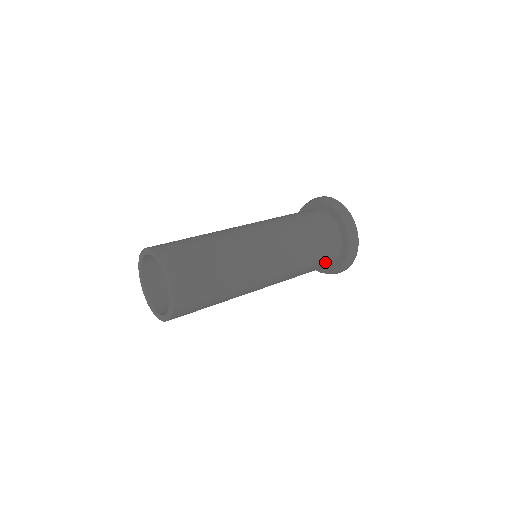
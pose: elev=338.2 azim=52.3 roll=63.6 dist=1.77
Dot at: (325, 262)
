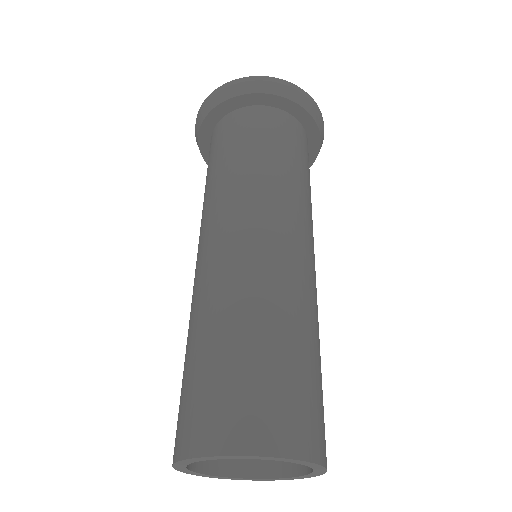
Dot at: occluded
